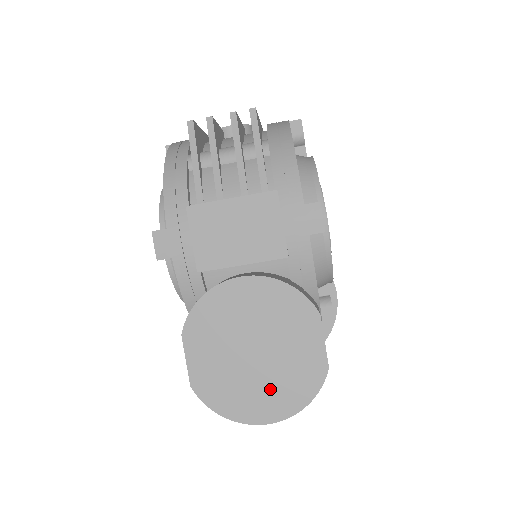
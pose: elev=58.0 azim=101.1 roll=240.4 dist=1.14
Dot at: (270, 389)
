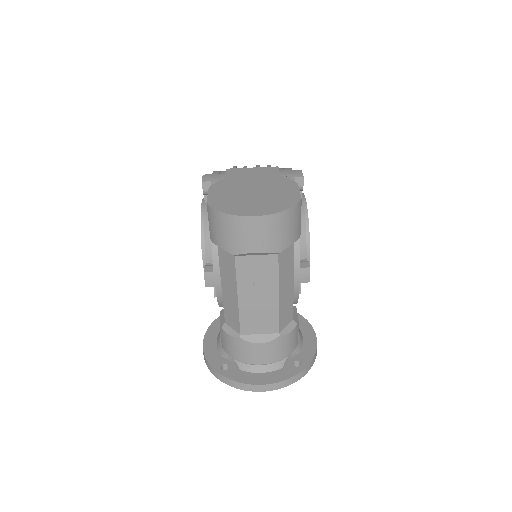
Dot at: (261, 204)
